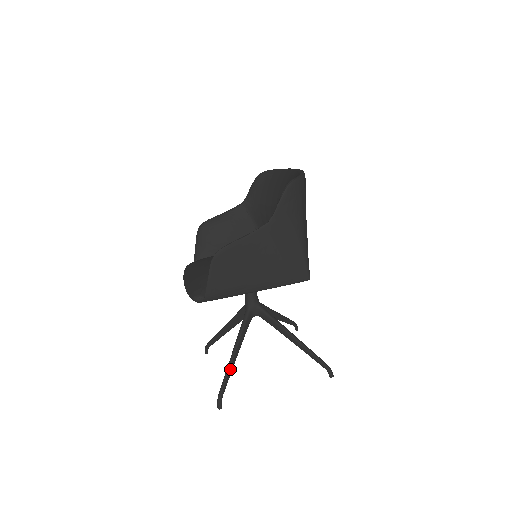
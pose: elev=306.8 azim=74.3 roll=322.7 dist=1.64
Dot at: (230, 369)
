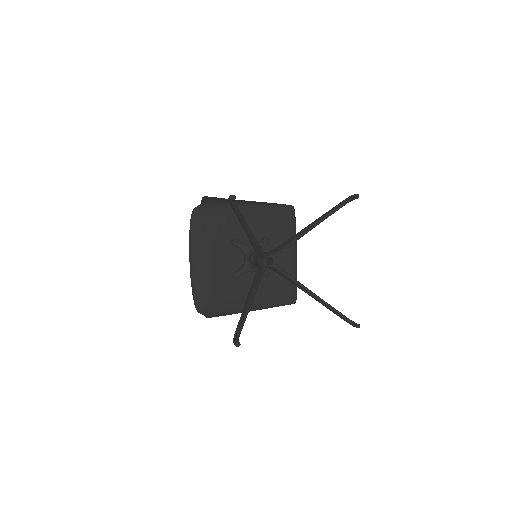
Dot at: occluded
